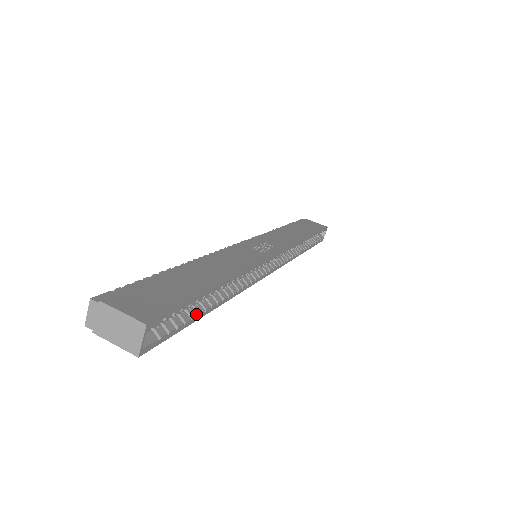
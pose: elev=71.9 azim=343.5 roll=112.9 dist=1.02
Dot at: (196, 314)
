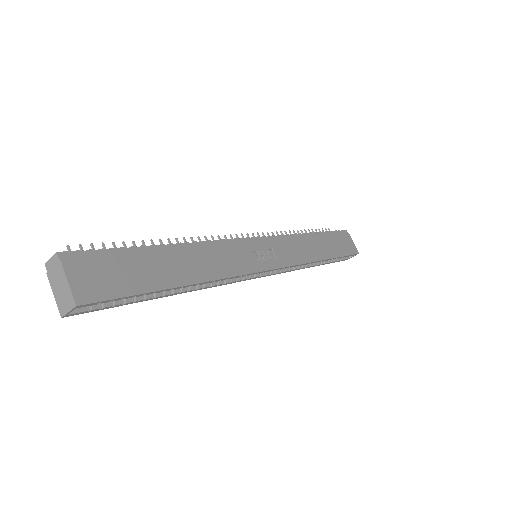
Dot at: (142, 298)
